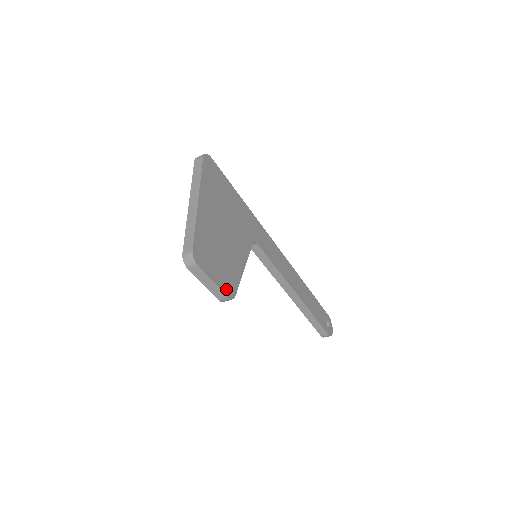
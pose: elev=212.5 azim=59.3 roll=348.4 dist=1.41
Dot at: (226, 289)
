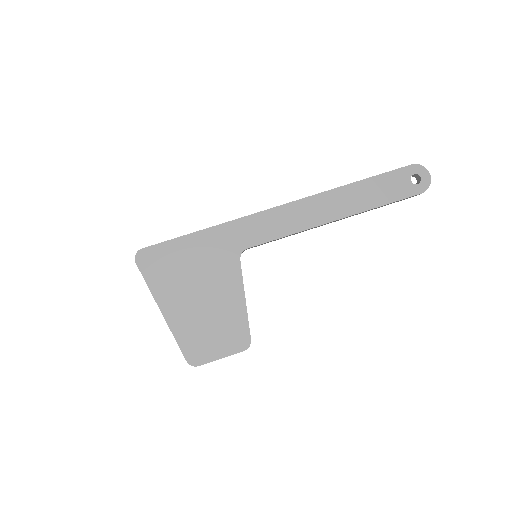
Dot at: (237, 347)
